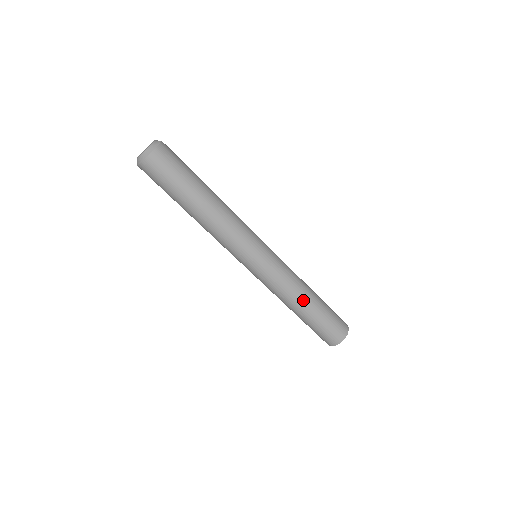
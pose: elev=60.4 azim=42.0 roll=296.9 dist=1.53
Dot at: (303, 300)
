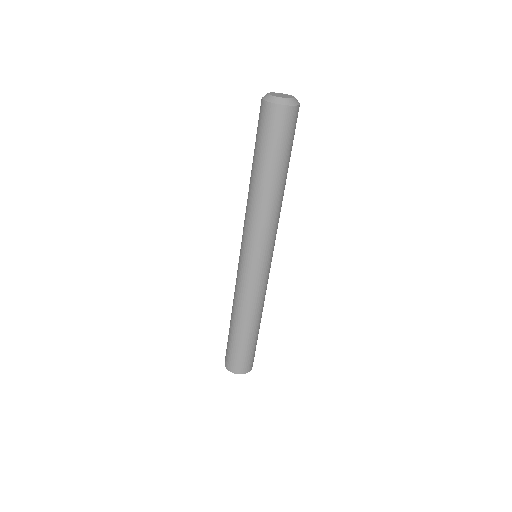
Dot at: occluded
